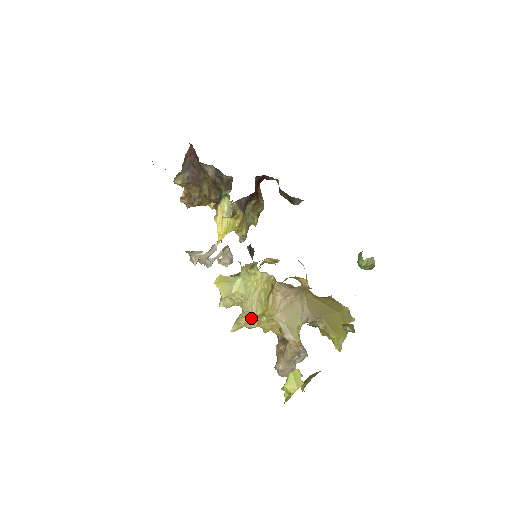
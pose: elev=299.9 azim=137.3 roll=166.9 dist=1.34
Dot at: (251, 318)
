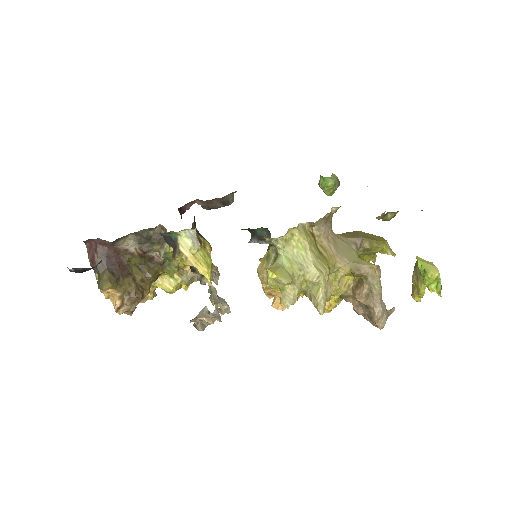
Dot at: (325, 283)
